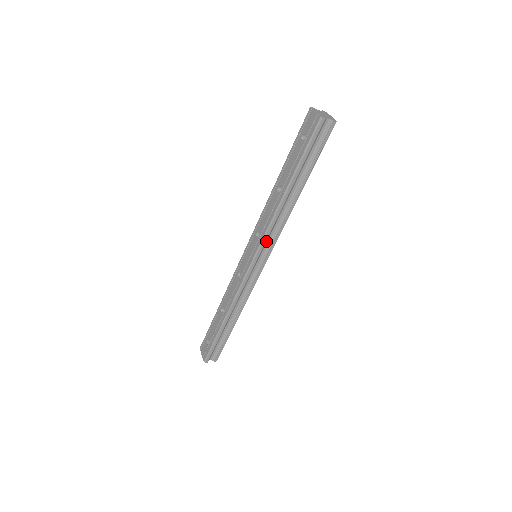
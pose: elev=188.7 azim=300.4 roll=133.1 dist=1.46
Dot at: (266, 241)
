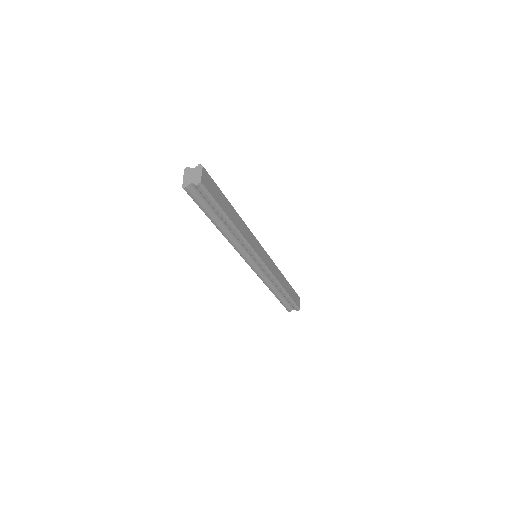
Dot at: (244, 253)
